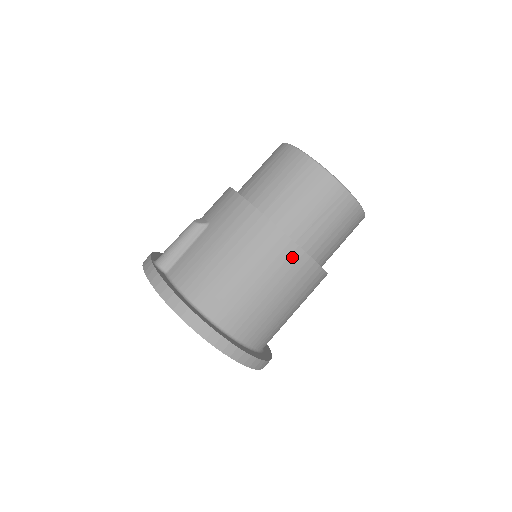
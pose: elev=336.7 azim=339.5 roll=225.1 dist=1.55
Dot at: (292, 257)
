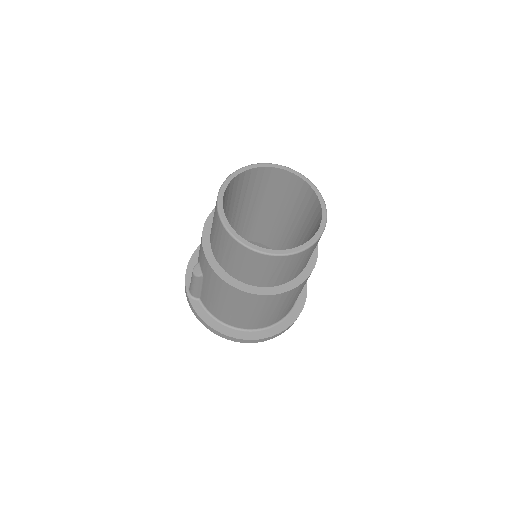
Dot at: (268, 299)
